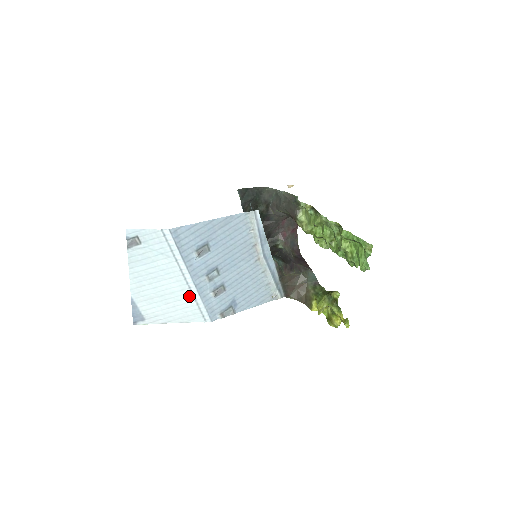
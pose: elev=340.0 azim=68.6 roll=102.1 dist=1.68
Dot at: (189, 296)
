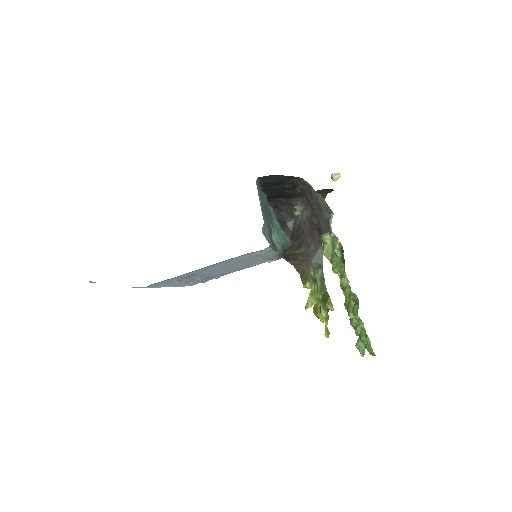
Dot at: occluded
